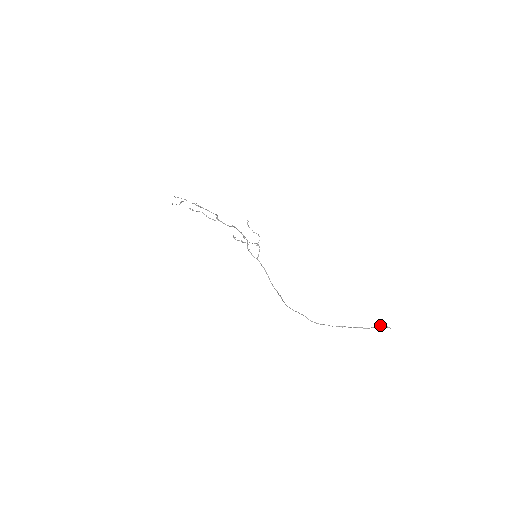
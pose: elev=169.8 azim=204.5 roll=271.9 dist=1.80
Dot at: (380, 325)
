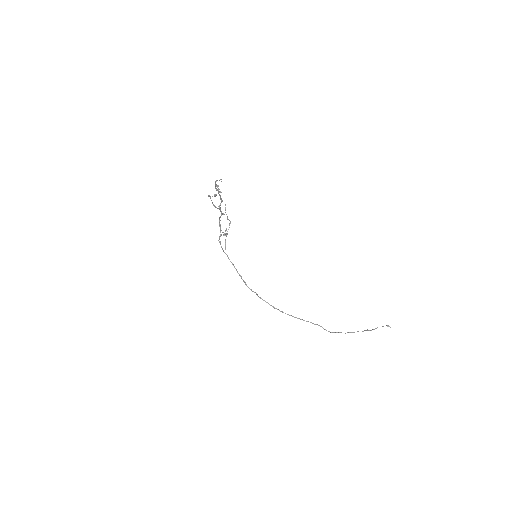
Dot at: occluded
